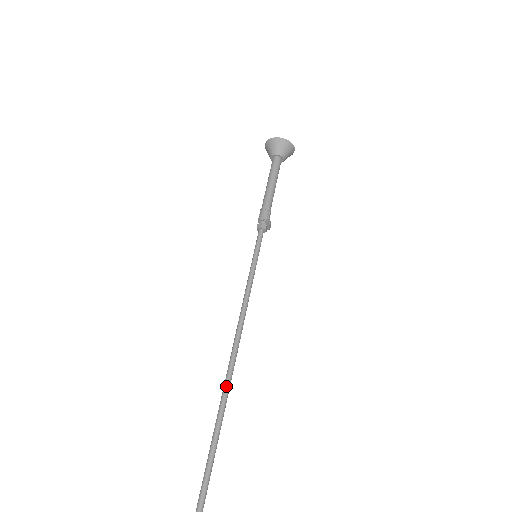
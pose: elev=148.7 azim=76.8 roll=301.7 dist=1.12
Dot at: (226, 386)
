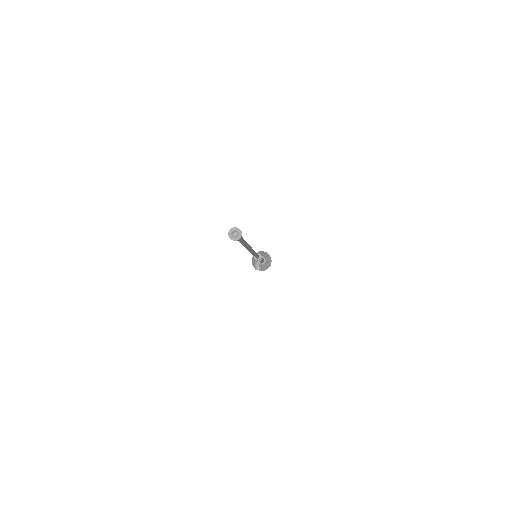
Dot at: occluded
